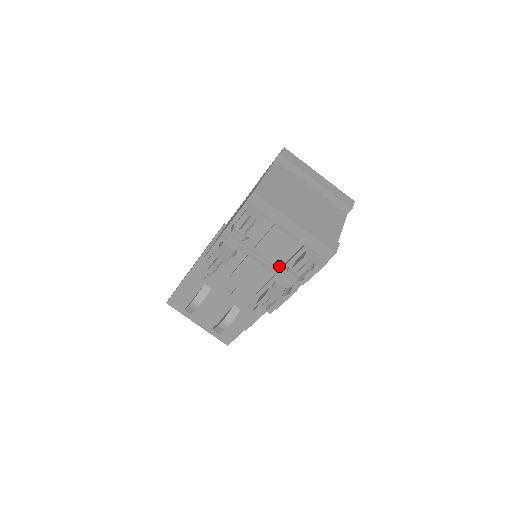
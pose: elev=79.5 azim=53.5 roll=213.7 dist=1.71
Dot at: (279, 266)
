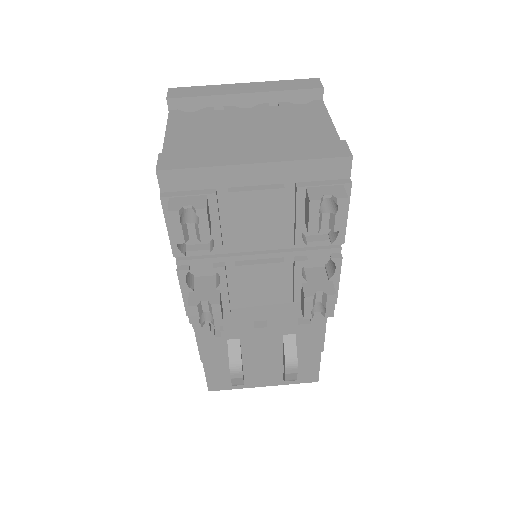
Dot at: (289, 245)
